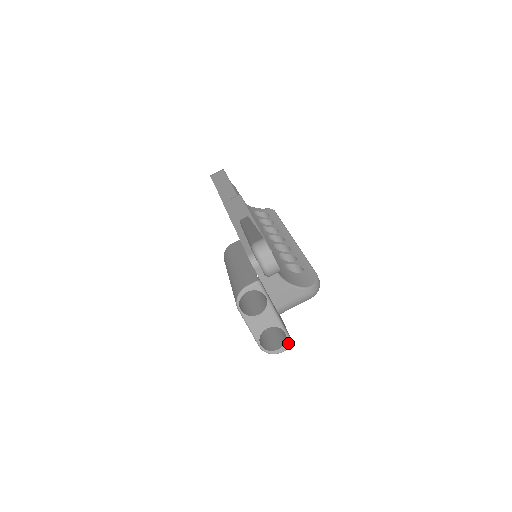
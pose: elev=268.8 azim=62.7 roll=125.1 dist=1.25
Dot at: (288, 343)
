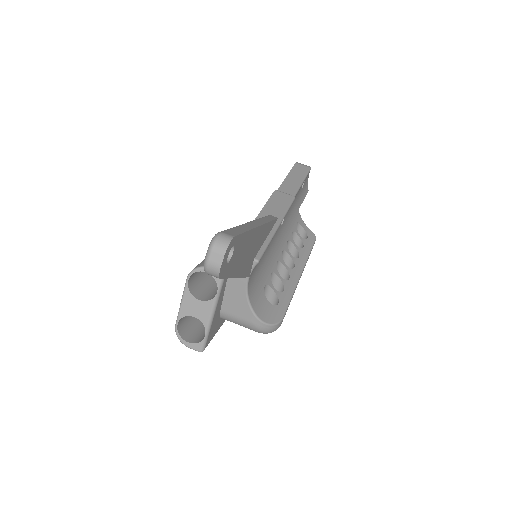
Dot at: (200, 346)
